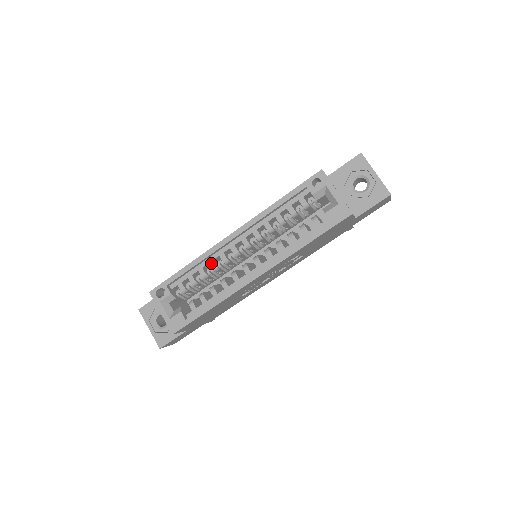
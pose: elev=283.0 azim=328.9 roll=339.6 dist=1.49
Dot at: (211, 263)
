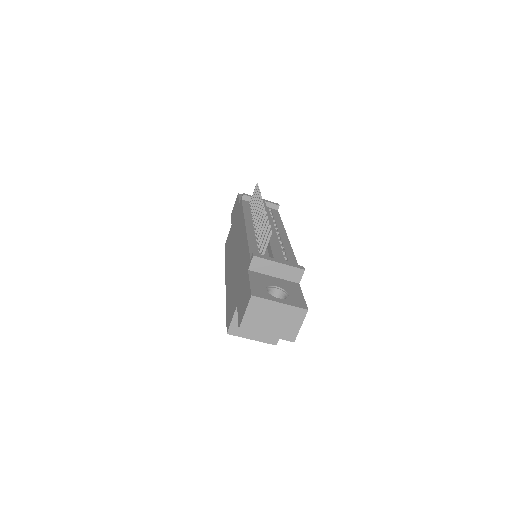
Dot at: occluded
